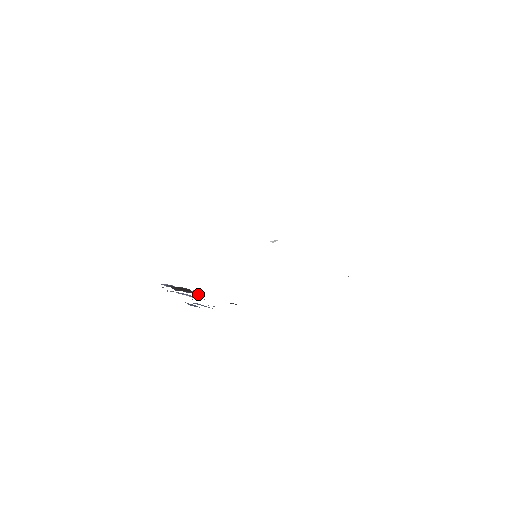
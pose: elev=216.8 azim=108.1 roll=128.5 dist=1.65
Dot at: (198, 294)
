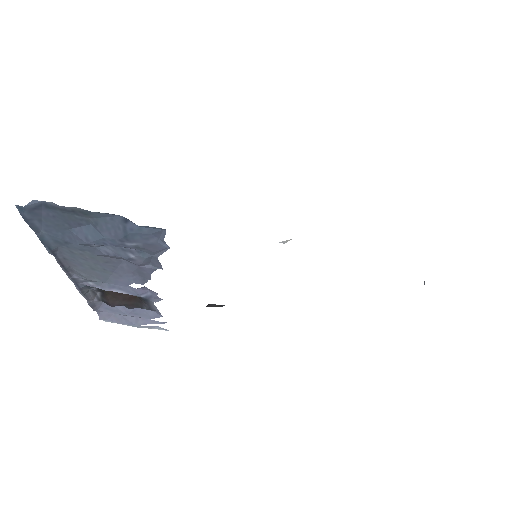
Dot at: (157, 315)
